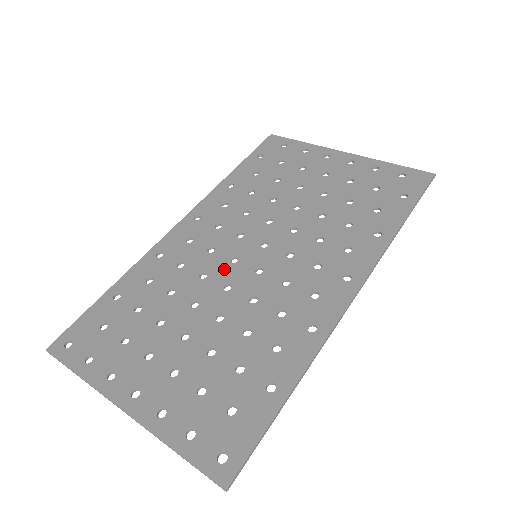
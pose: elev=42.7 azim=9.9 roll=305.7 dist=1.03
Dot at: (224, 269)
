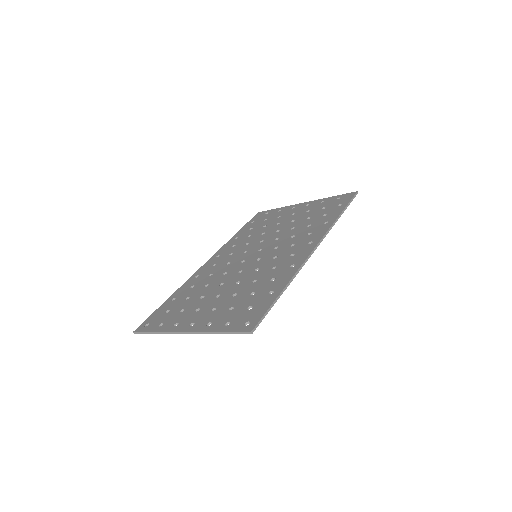
Dot at: (237, 266)
